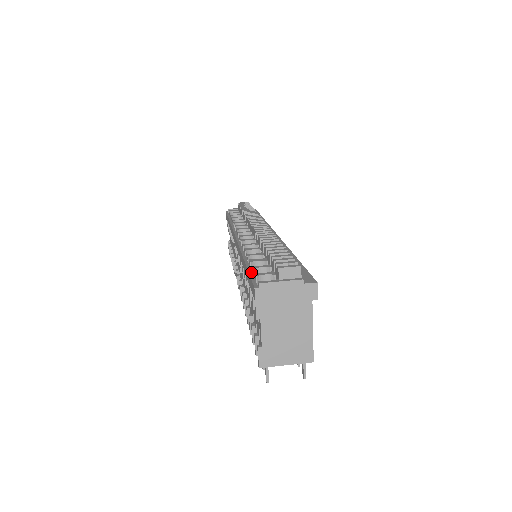
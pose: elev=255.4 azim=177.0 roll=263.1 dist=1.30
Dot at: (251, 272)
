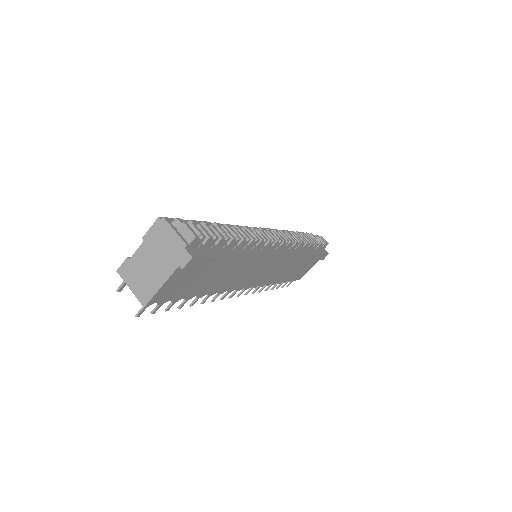
Dot at: (188, 221)
